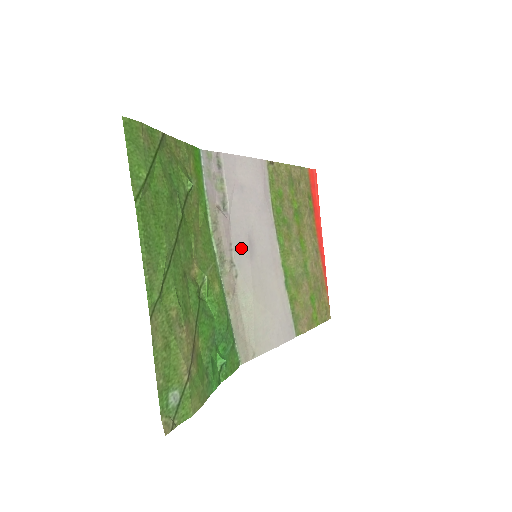
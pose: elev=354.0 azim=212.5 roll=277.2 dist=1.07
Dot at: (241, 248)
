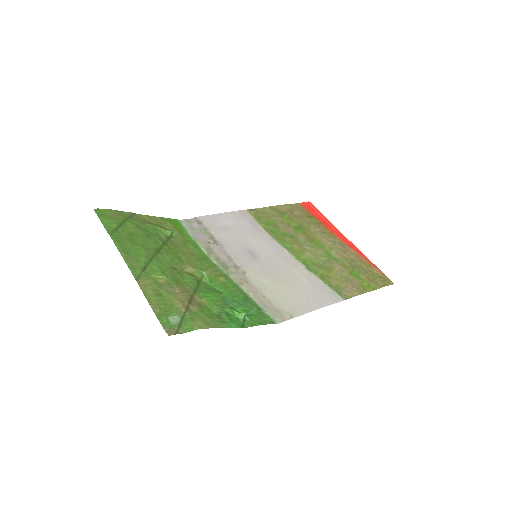
Dot at: (242, 257)
